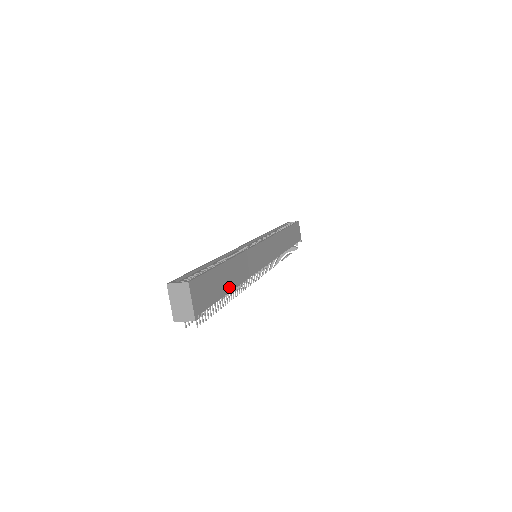
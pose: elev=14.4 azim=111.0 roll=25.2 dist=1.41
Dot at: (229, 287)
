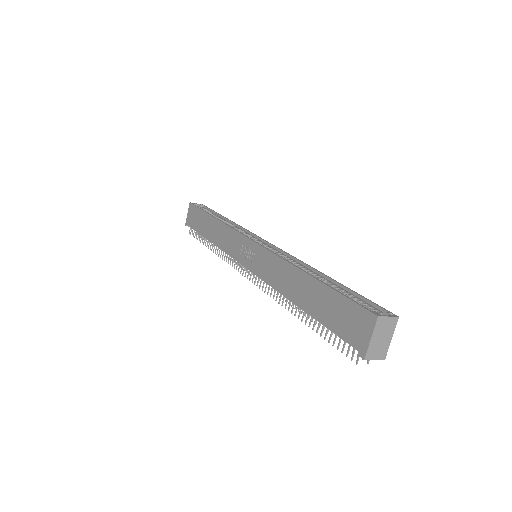
Dot at: occluded
